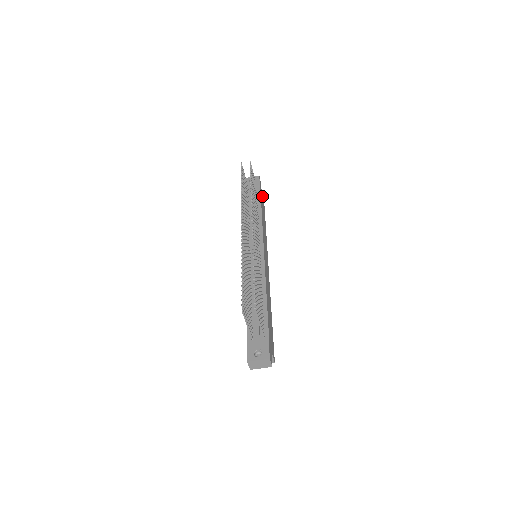
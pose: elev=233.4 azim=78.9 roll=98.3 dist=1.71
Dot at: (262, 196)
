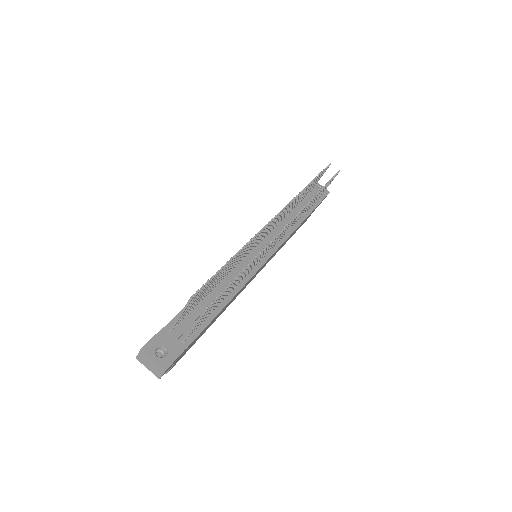
Dot at: (313, 211)
